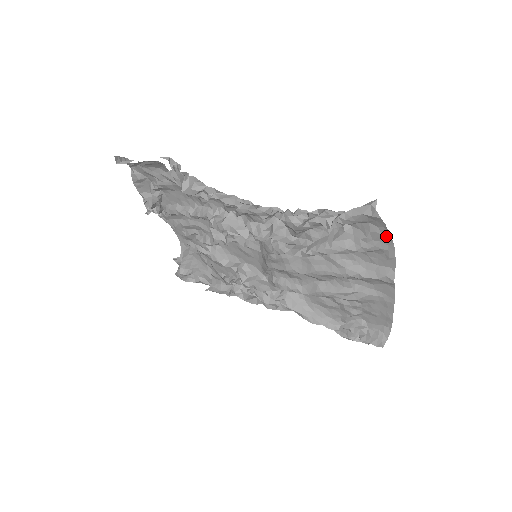
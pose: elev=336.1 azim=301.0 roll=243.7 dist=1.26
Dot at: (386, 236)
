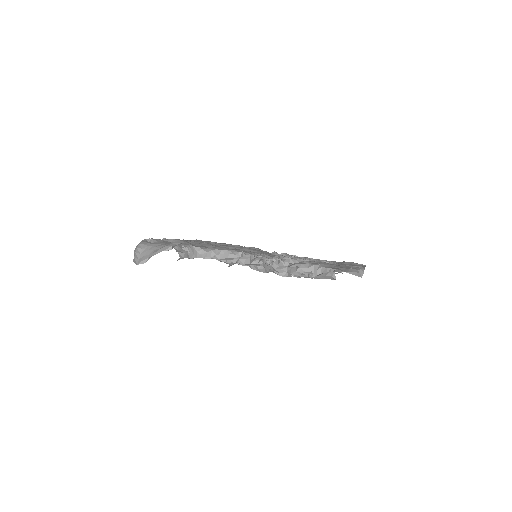
Dot at: occluded
